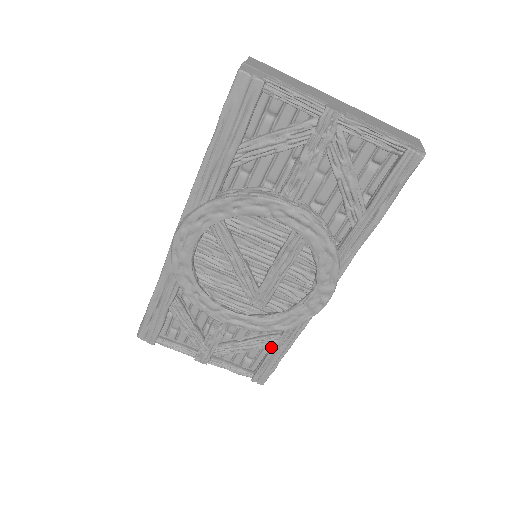
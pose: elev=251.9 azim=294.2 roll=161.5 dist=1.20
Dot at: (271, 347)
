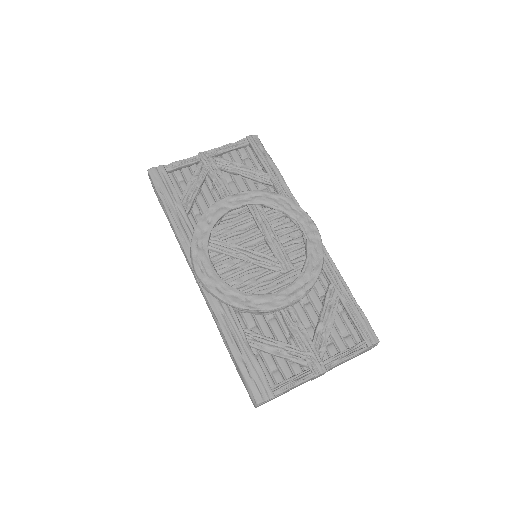
Dot at: (340, 302)
